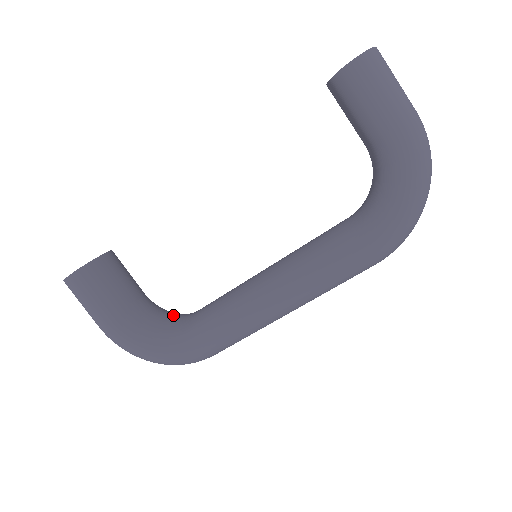
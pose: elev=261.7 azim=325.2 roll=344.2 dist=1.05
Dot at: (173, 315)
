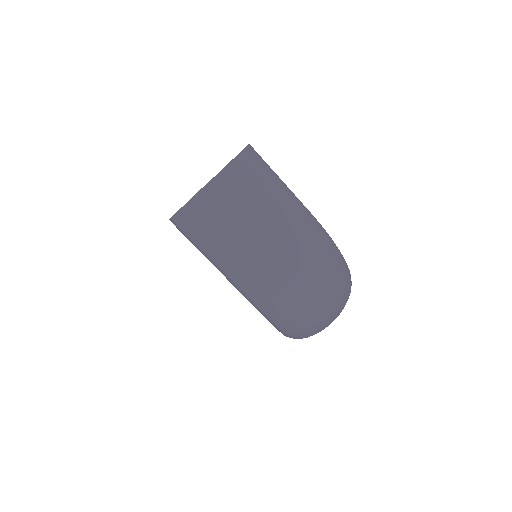
Dot at: occluded
